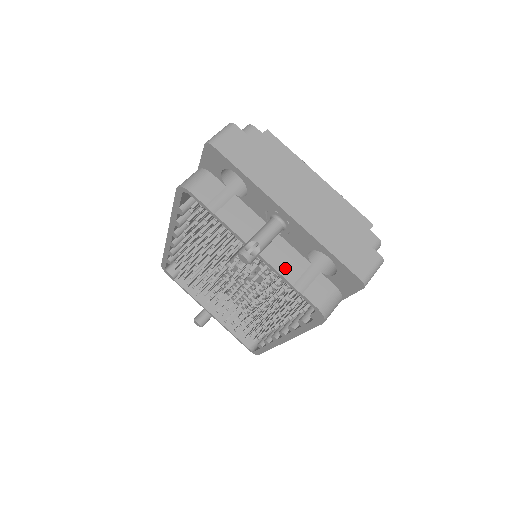
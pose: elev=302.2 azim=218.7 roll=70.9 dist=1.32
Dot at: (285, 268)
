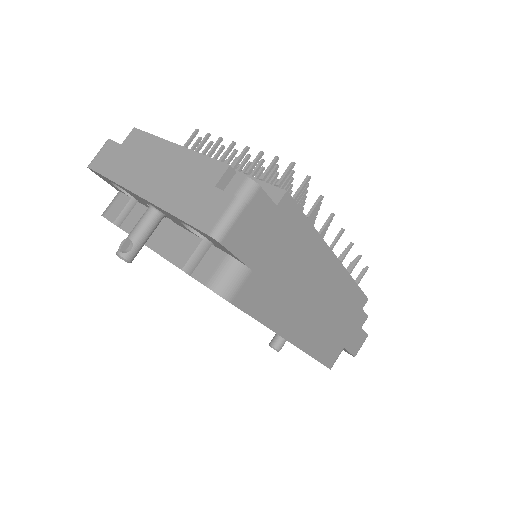
Dot at: (175, 254)
